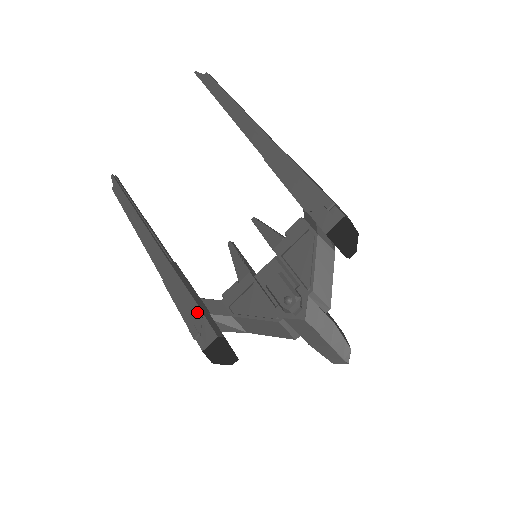
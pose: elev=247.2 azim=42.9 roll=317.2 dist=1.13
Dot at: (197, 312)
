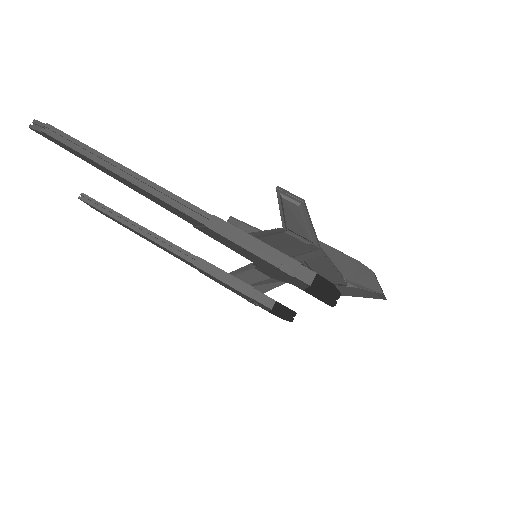
Dot at: (244, 296)
